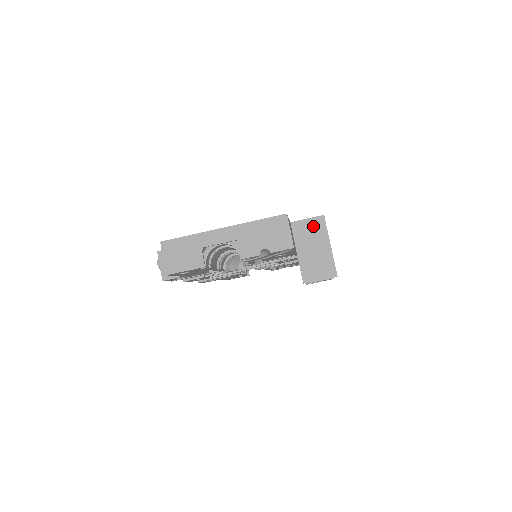
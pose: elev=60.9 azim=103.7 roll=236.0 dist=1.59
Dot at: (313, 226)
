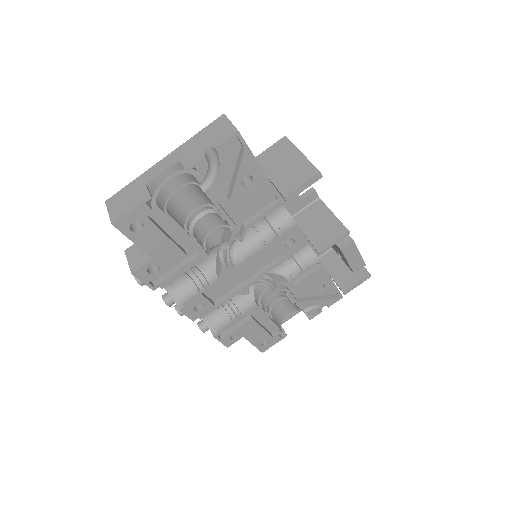
Dot at: (277, 149)
